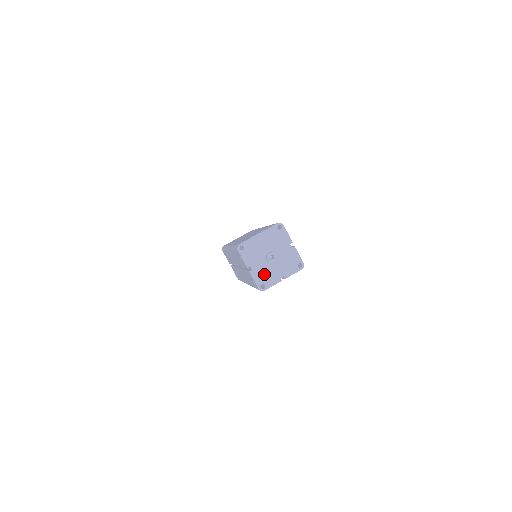
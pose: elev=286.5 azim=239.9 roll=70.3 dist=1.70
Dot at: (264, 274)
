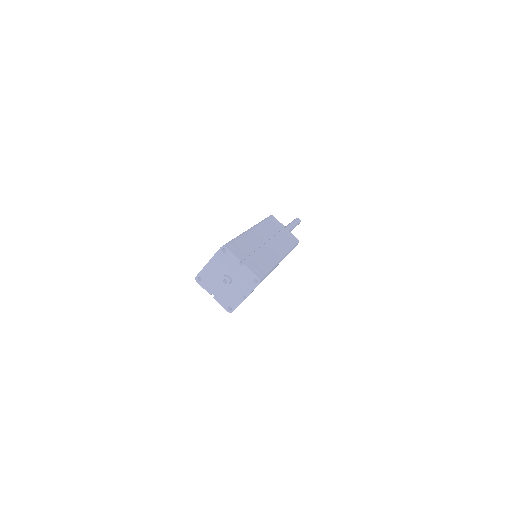
Dot at: (227, 297)
